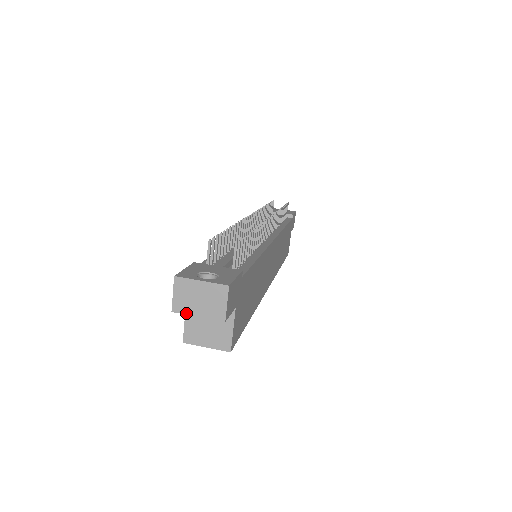
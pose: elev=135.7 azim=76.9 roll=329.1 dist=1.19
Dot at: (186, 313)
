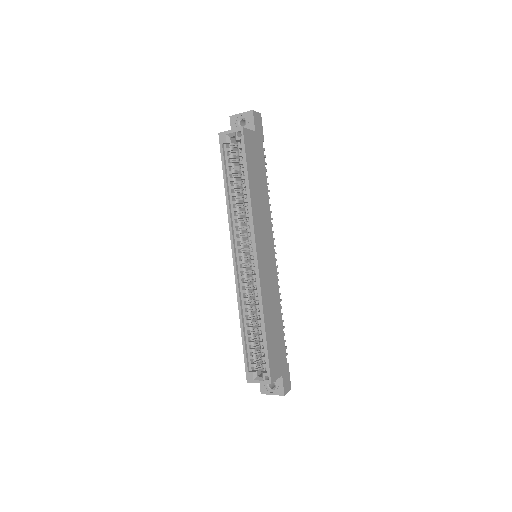
Dot at: (236, 115)
